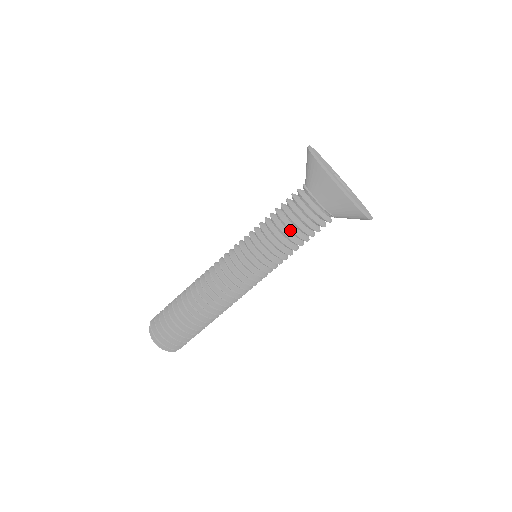
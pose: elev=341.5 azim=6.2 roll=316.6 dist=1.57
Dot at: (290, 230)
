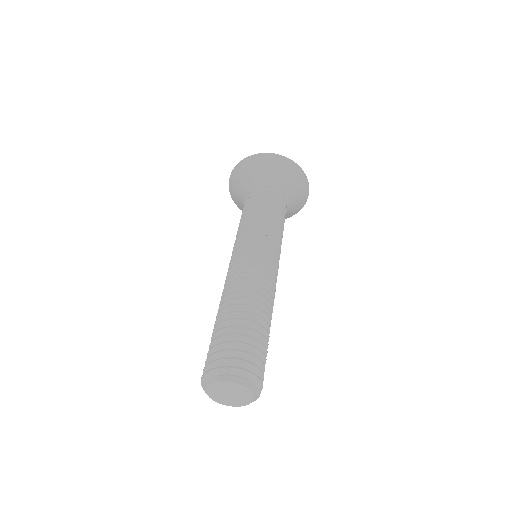
Dot at: (278, 213)
